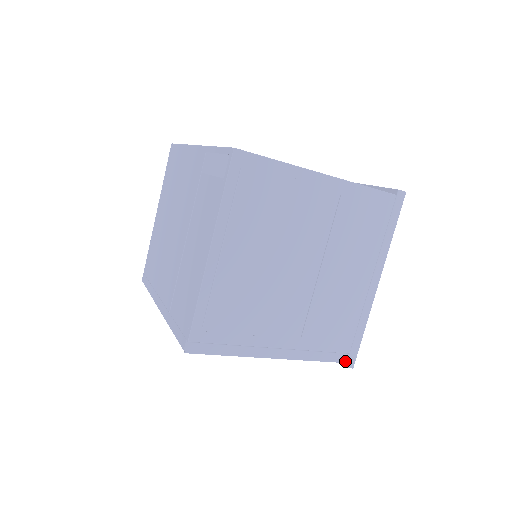
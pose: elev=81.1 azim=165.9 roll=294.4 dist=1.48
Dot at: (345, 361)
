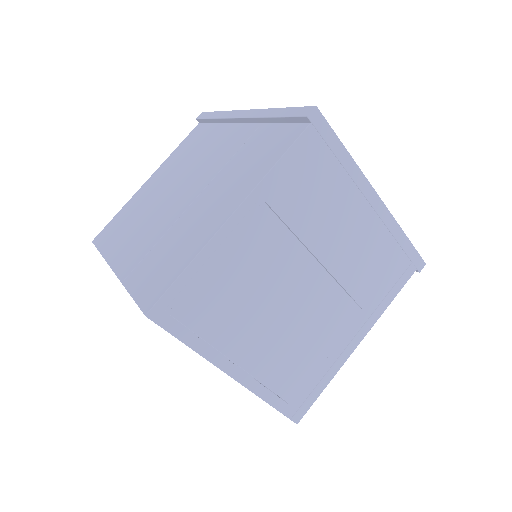
Dot at: (414, 270)
